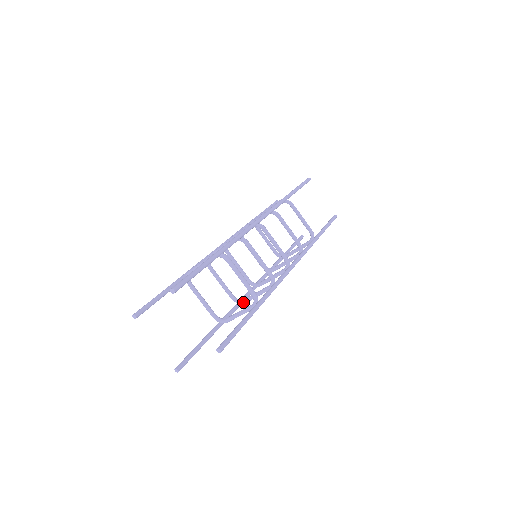
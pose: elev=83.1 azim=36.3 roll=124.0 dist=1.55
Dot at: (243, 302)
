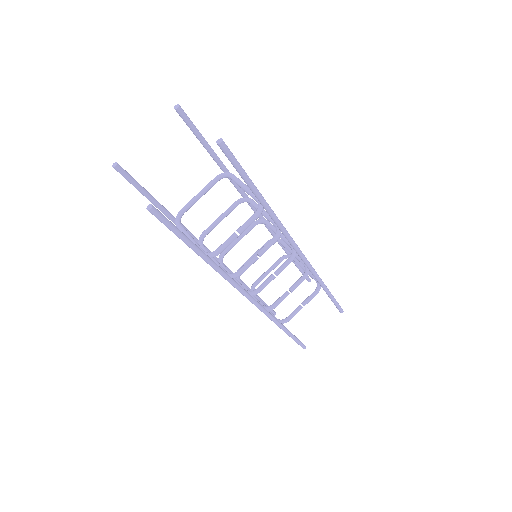
Dot at: (239, 271)
